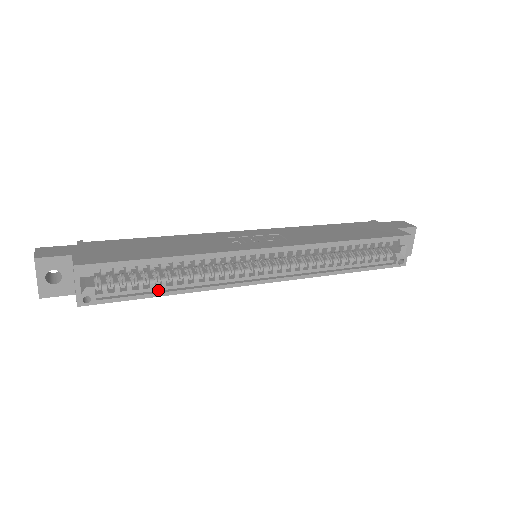
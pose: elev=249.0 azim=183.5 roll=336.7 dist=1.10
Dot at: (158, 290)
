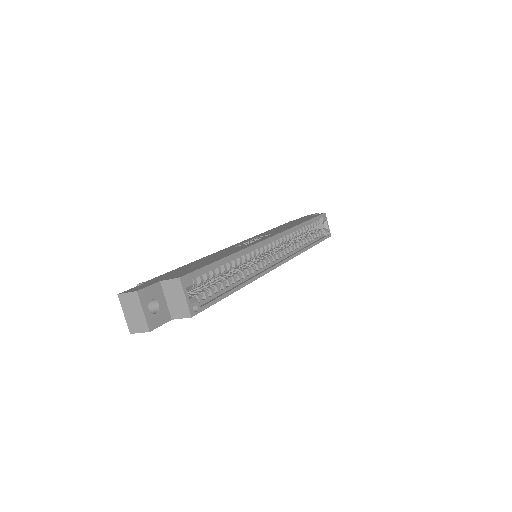
Dot at: (228, 290)
